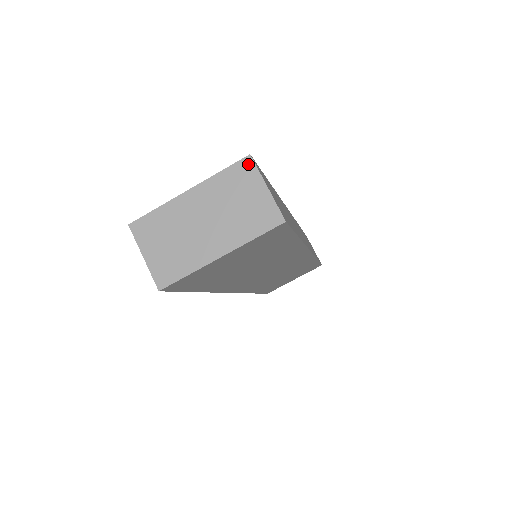
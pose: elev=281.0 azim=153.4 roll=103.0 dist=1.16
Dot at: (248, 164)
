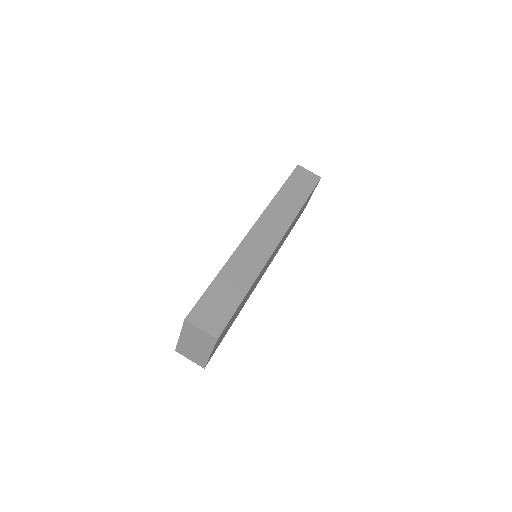
Dot at: (187, 323)
